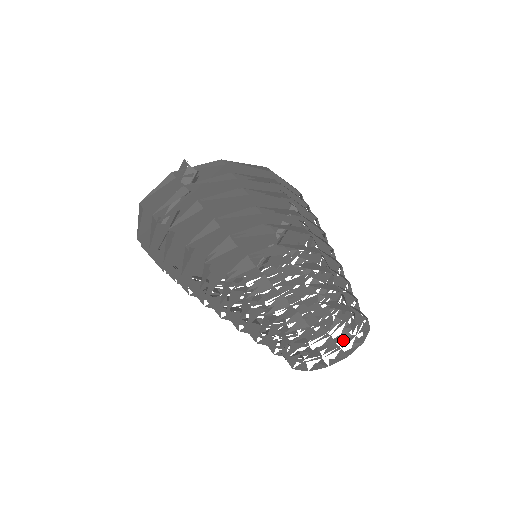
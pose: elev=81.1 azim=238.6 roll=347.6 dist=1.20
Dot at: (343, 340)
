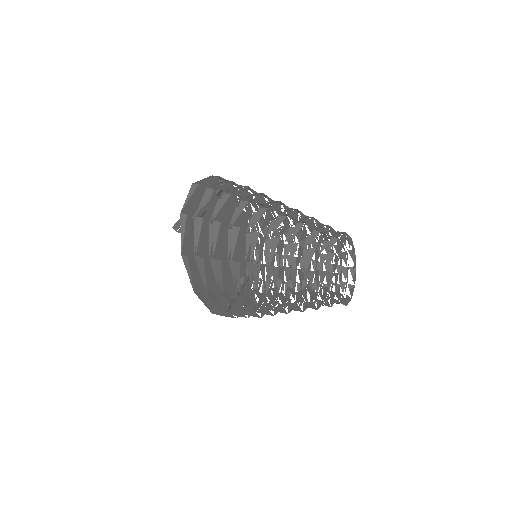
Dot at: occluded
